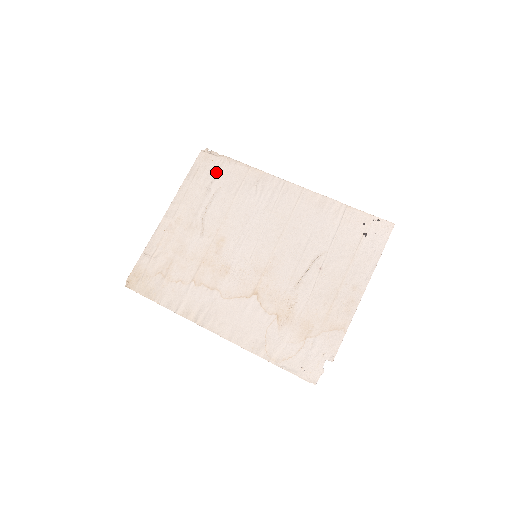
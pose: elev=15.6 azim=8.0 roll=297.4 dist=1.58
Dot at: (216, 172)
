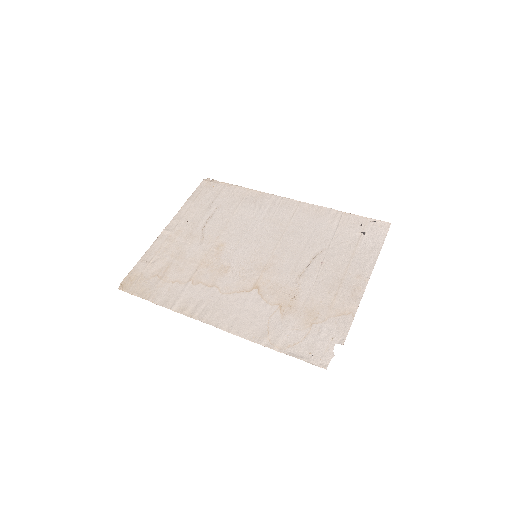
Dot at: (217, 194)
